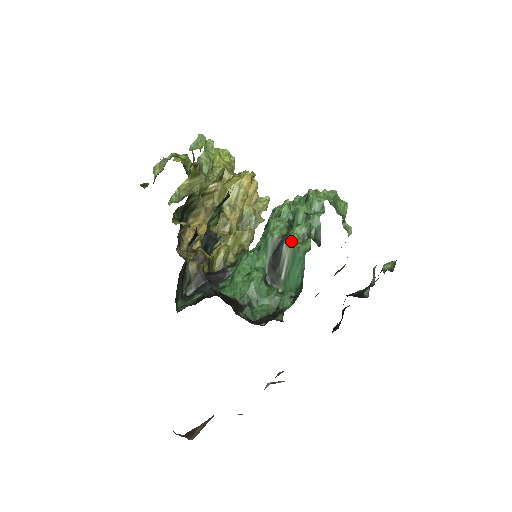
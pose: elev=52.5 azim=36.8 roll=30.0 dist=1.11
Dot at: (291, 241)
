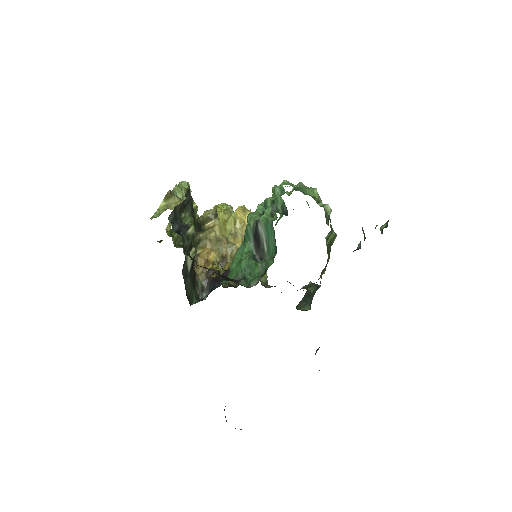
Dot at: (262, 220)
